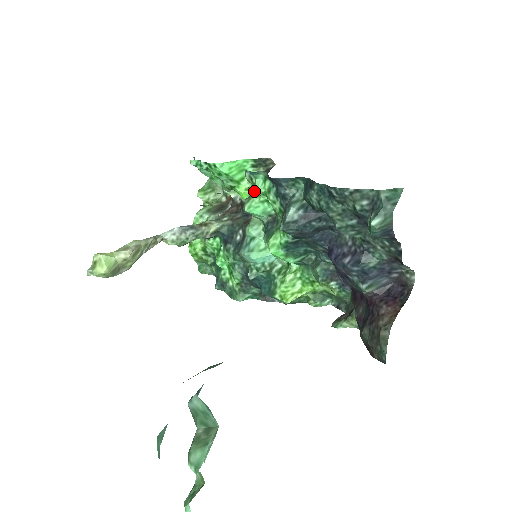
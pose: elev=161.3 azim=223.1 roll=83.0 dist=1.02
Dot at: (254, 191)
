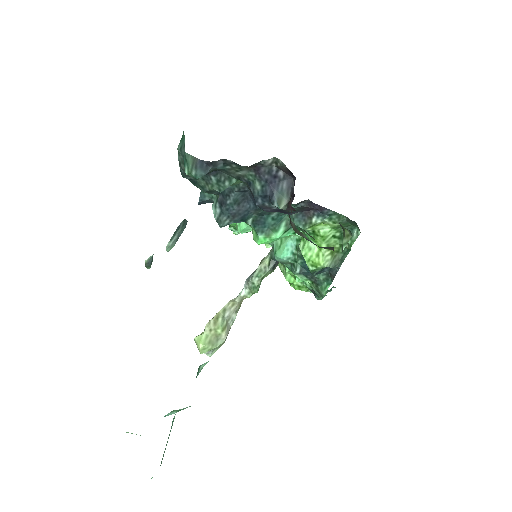
Dot at: occluded
